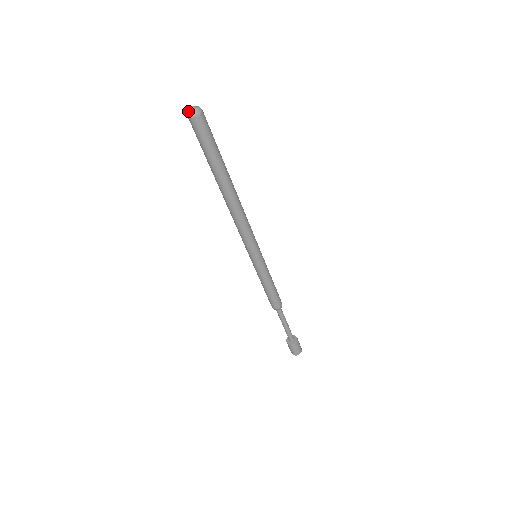
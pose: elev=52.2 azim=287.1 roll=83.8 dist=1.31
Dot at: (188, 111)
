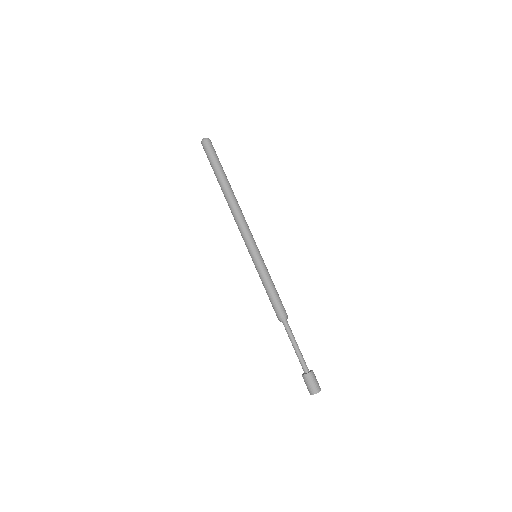
Dot at: (202, 141)
